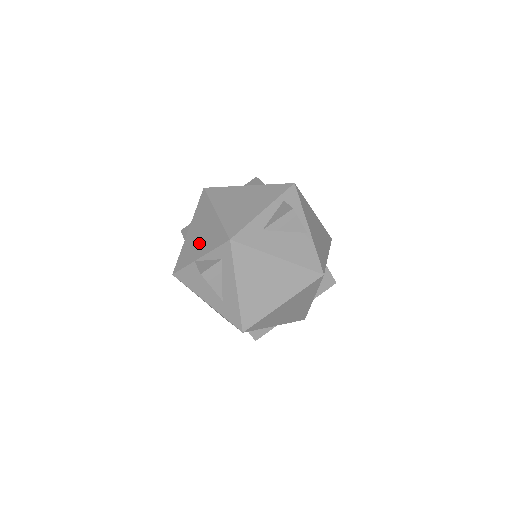
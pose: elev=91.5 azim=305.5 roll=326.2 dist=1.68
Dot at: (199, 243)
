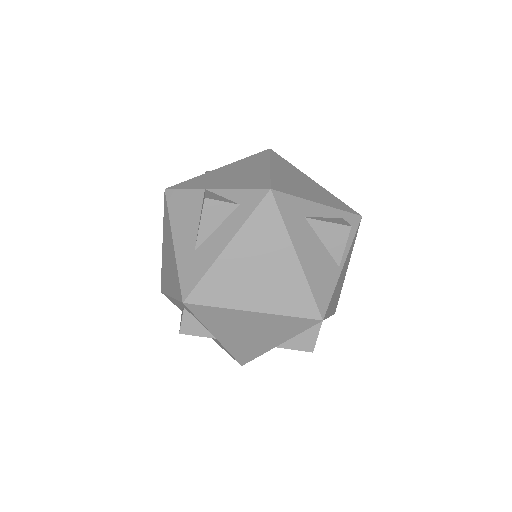
Dot at: (225, 179)
